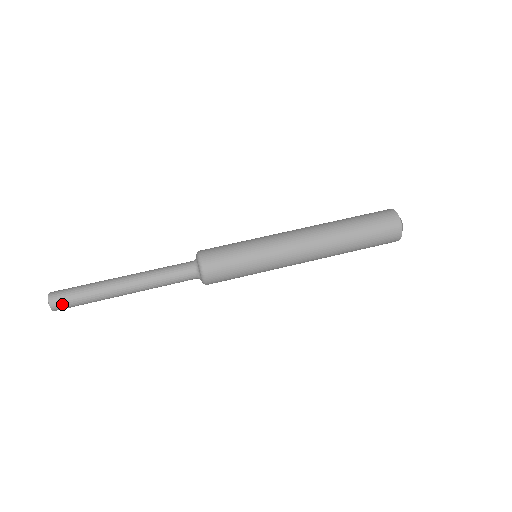
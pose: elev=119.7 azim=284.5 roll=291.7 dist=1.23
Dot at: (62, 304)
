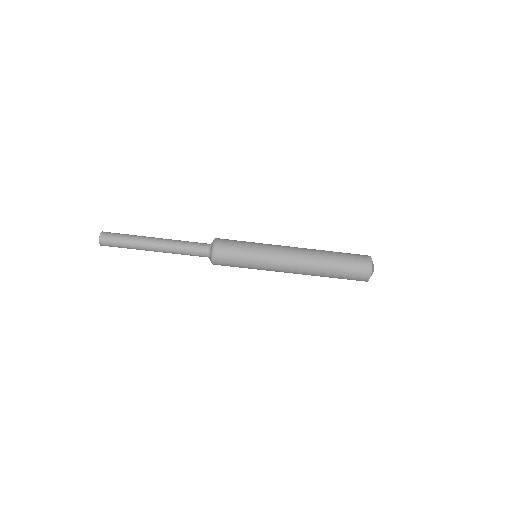
Dot at: (109, 246)
